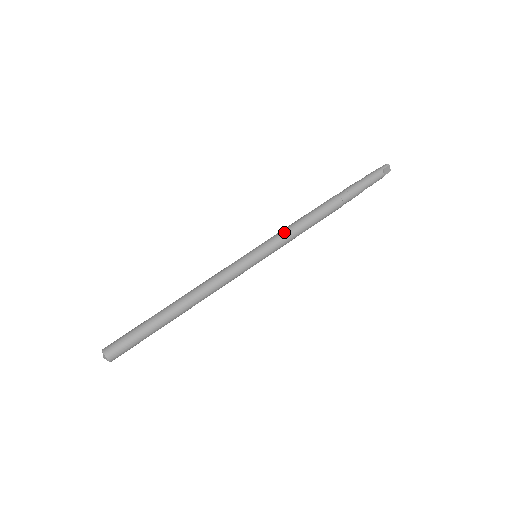
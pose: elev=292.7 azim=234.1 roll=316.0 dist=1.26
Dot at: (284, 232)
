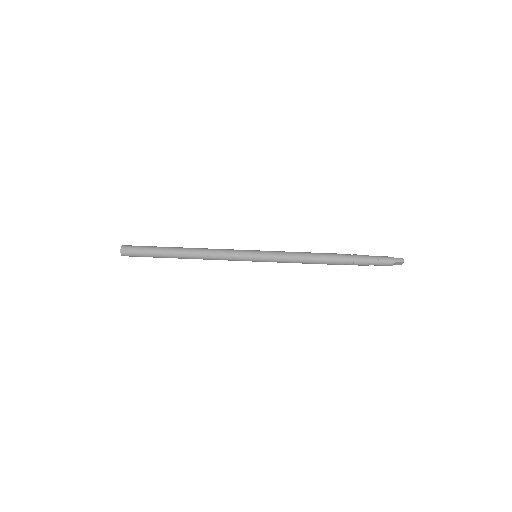
Dot at: (286, 255)
